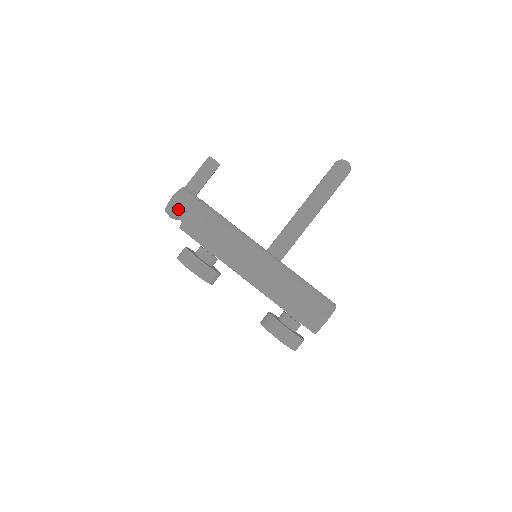
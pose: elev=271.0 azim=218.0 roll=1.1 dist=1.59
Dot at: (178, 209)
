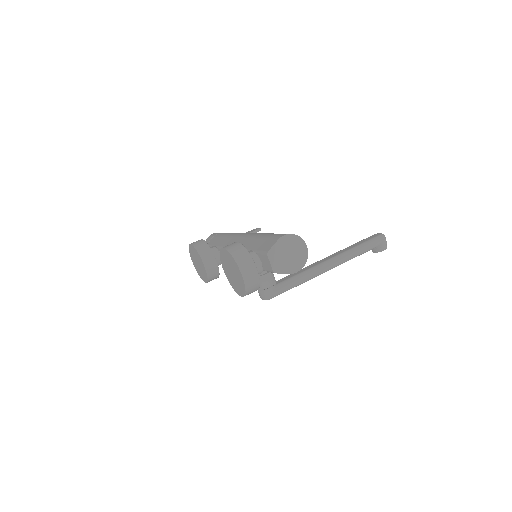
Dot at: (212, 236)
